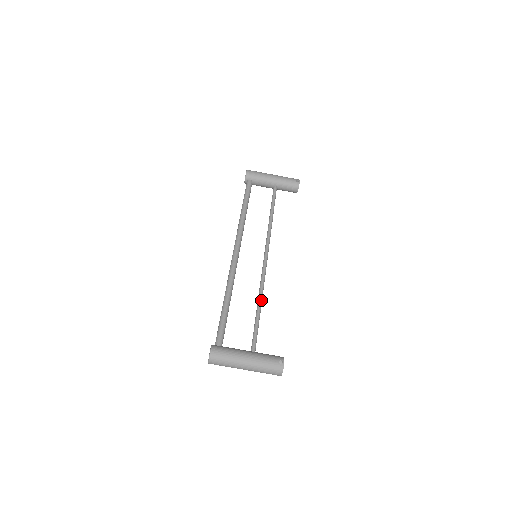
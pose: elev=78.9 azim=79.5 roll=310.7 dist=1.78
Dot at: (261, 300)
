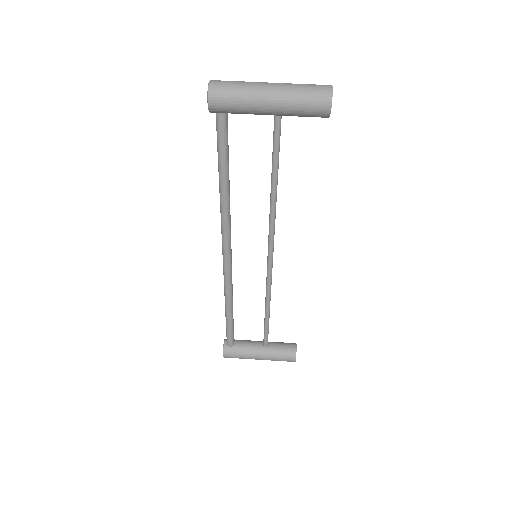
Dot at: (275, 194)
